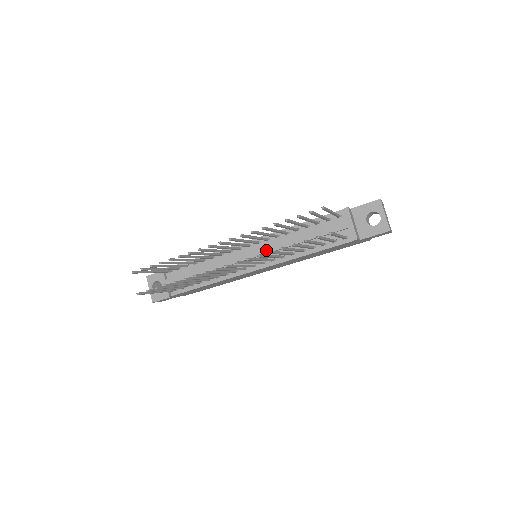
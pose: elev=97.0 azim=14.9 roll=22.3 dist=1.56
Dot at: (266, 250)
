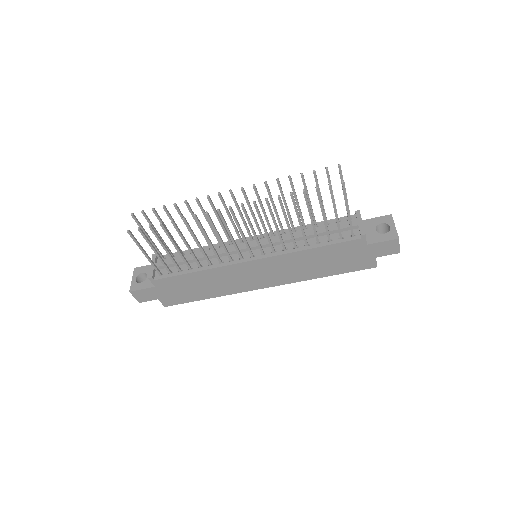
Dot at: occluded
